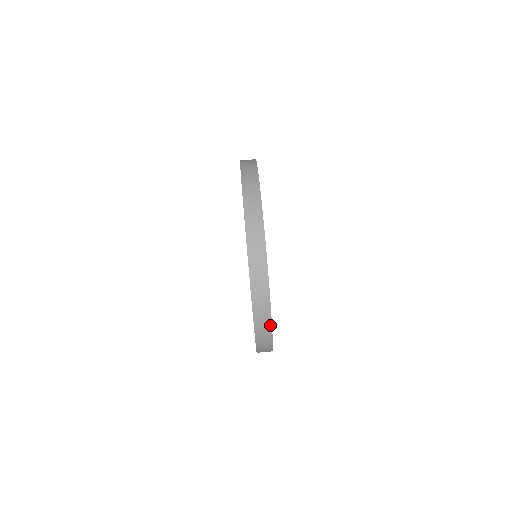
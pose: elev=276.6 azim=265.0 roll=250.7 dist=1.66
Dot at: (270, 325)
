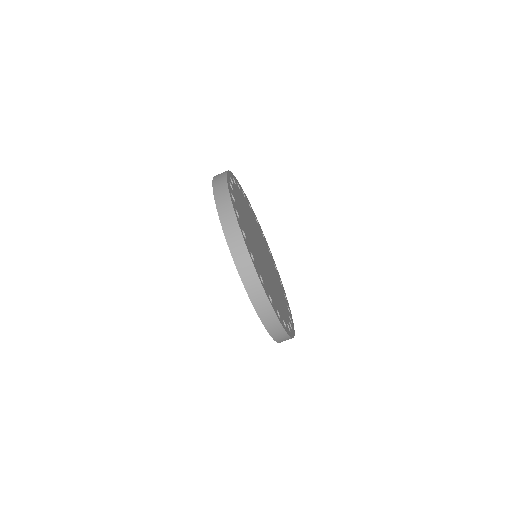
Dot at: occluded
